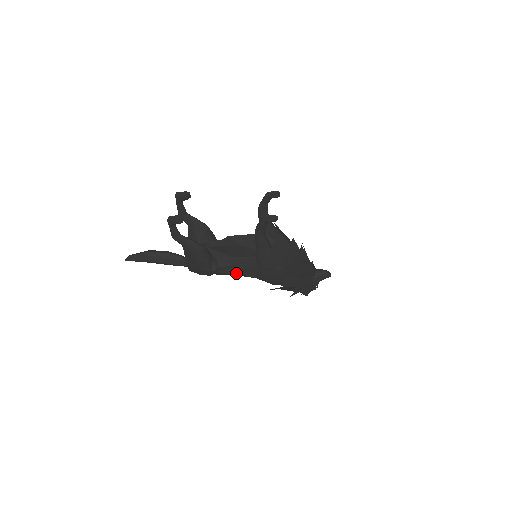
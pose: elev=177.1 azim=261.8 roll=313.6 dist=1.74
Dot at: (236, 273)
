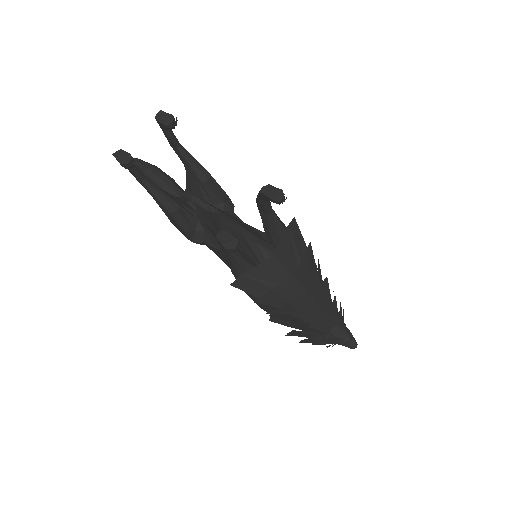
Dot at: (224, 261)
